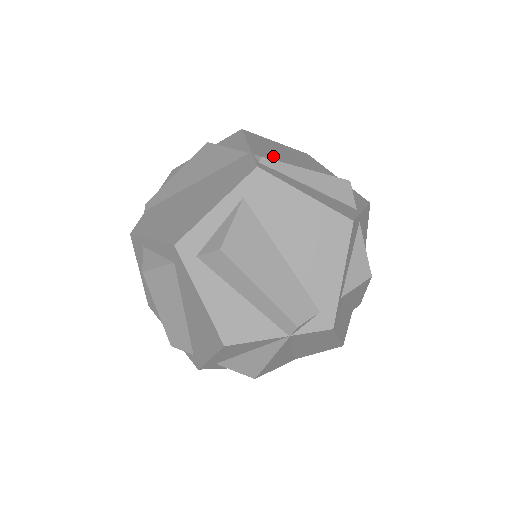
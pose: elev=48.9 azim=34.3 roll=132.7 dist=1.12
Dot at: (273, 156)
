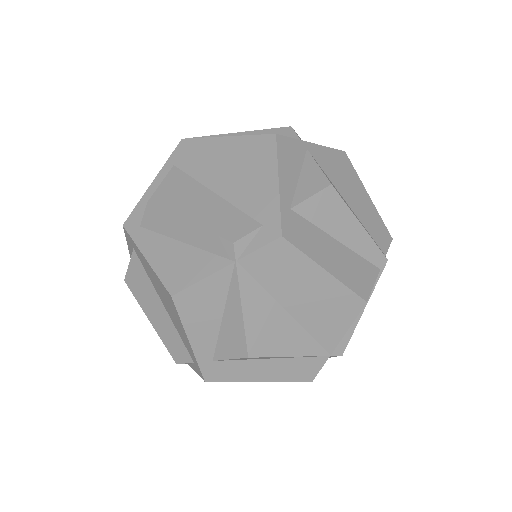
Dot at: occluded
